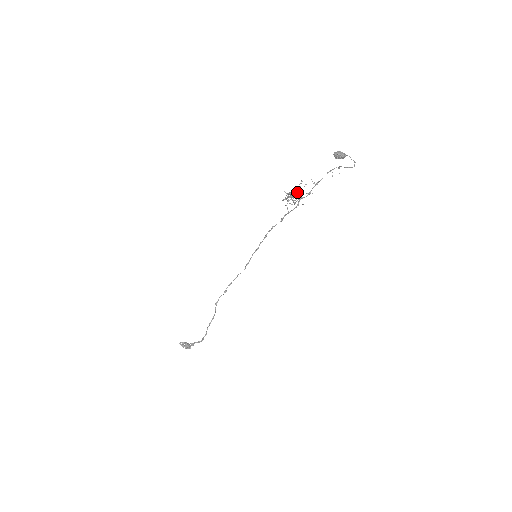
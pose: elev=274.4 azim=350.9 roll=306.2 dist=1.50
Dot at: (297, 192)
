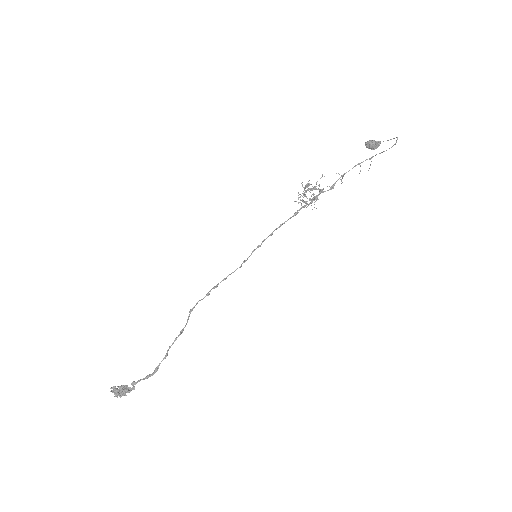
Dot at: (316, 188)
